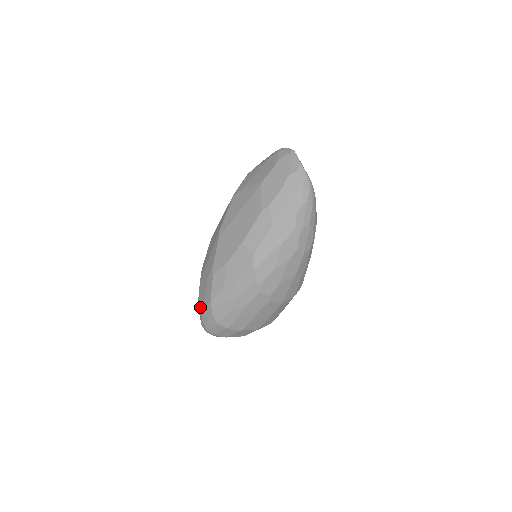
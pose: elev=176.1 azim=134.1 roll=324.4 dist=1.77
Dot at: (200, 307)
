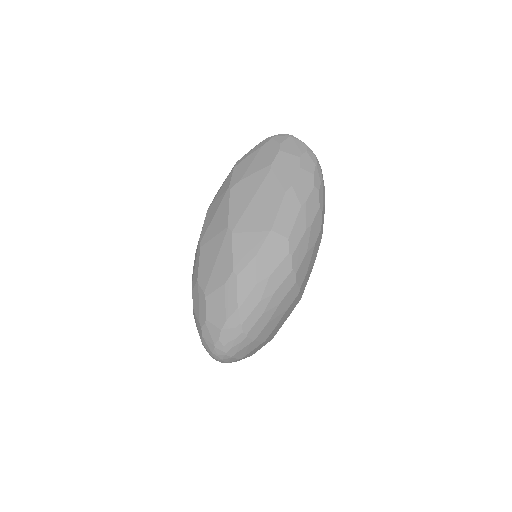
Dot at: (214, 325)
